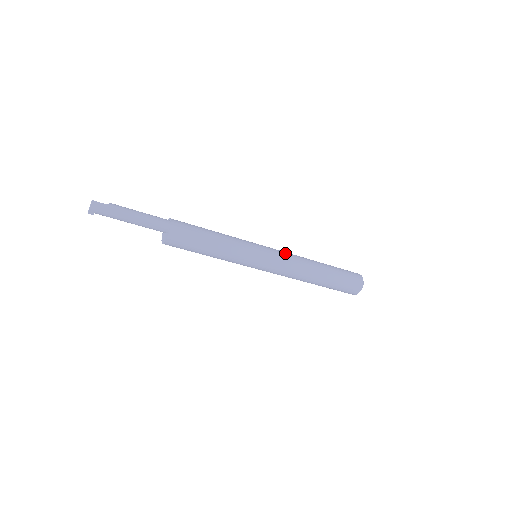
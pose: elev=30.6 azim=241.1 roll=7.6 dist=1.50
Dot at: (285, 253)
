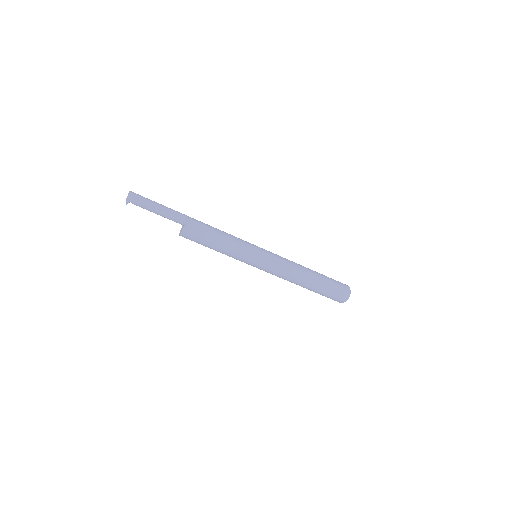
Dot at: occluded
